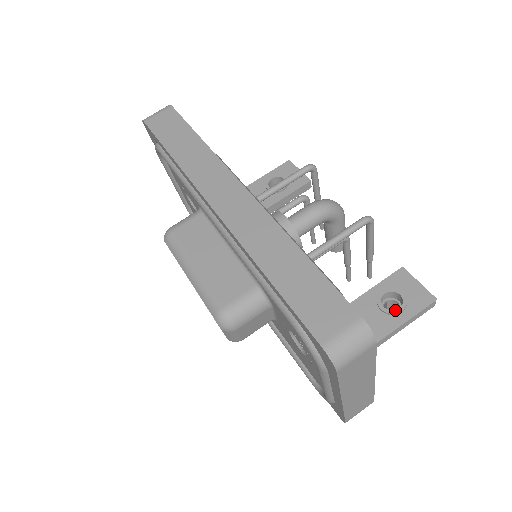
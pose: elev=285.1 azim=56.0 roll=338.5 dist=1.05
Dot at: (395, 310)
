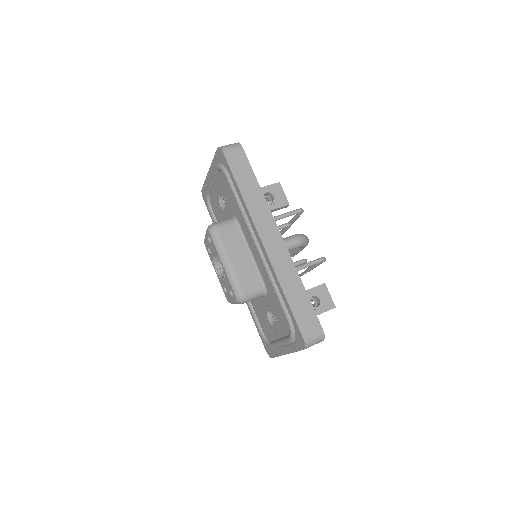
Dot at: (315, 307)
